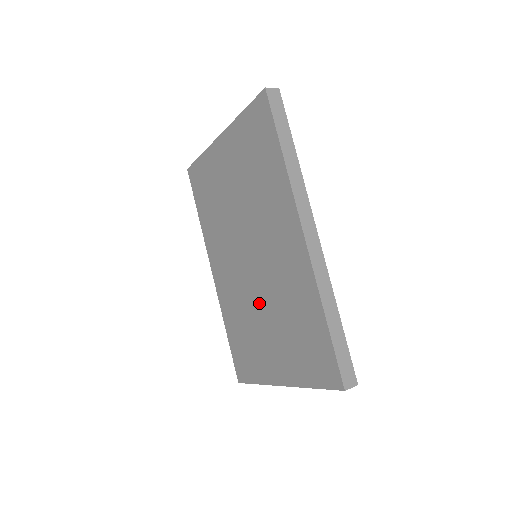
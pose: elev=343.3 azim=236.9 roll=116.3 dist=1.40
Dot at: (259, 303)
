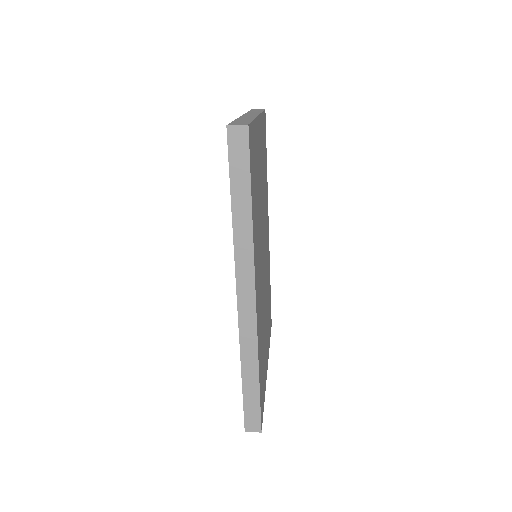
Dot at: occluded
